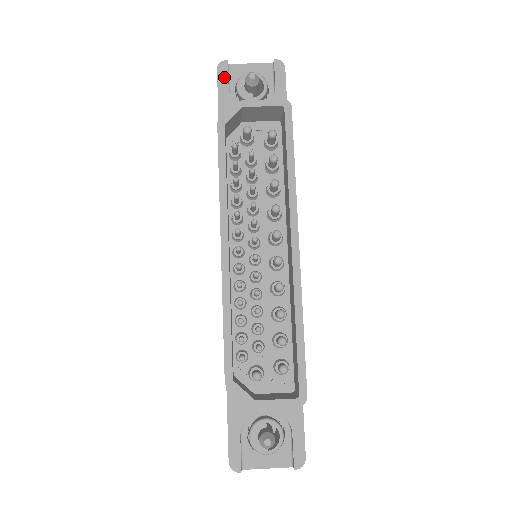
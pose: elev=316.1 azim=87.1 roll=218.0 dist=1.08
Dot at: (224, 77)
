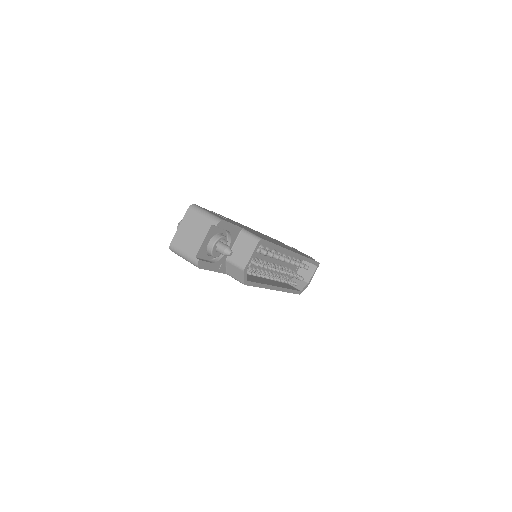
Dot at: (205, 265)
